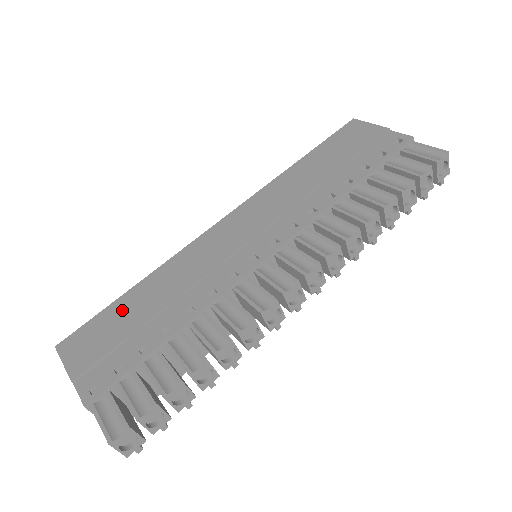
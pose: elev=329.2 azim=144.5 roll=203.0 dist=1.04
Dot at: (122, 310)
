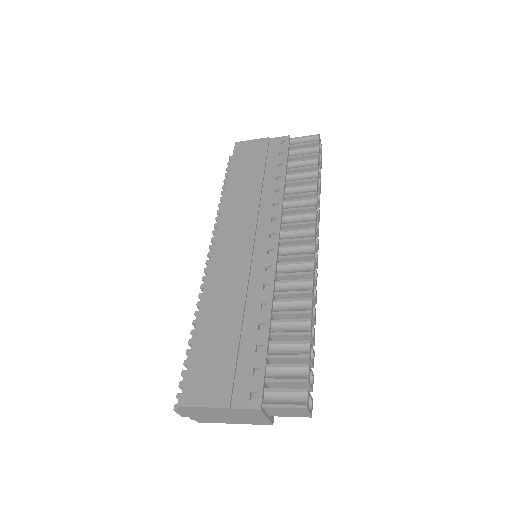
Dot at: (208, 344)
